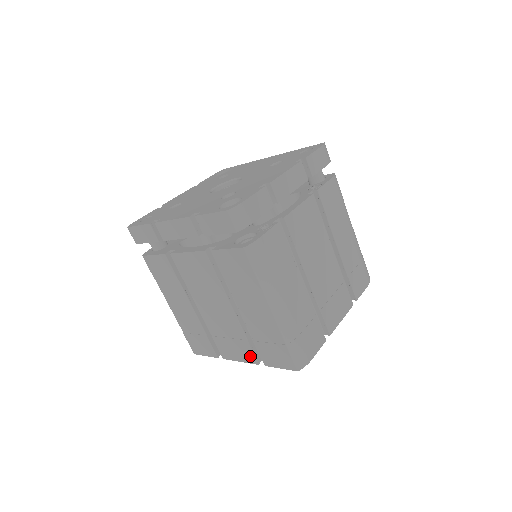
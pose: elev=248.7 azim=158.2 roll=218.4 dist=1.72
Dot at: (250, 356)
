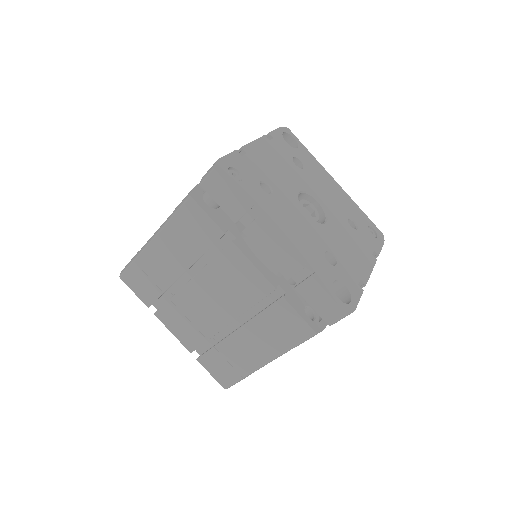
Dot at: (192, 344)
